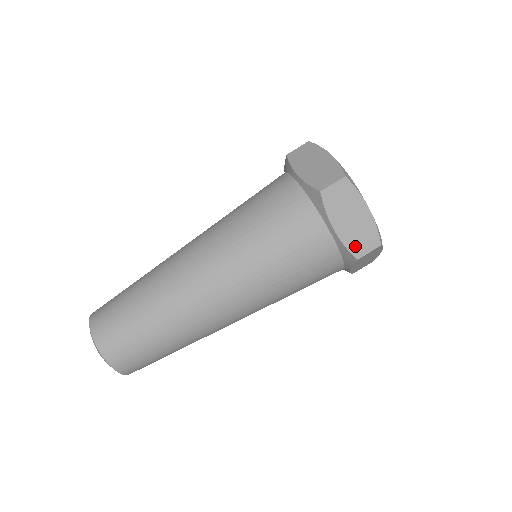
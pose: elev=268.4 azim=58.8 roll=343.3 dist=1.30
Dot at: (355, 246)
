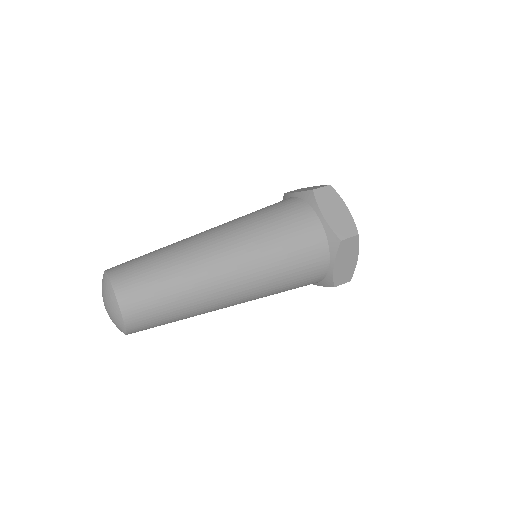
Dot at: (339, 231)
